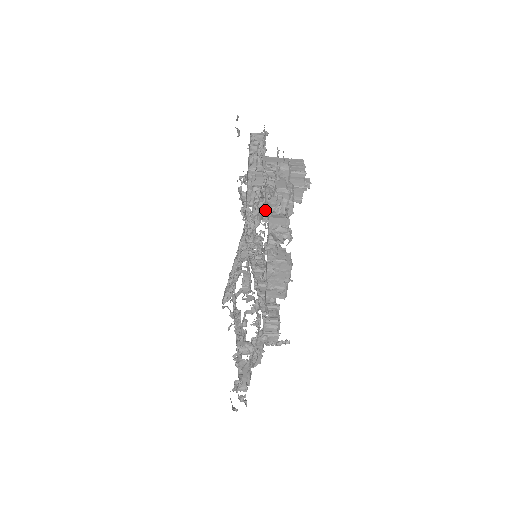
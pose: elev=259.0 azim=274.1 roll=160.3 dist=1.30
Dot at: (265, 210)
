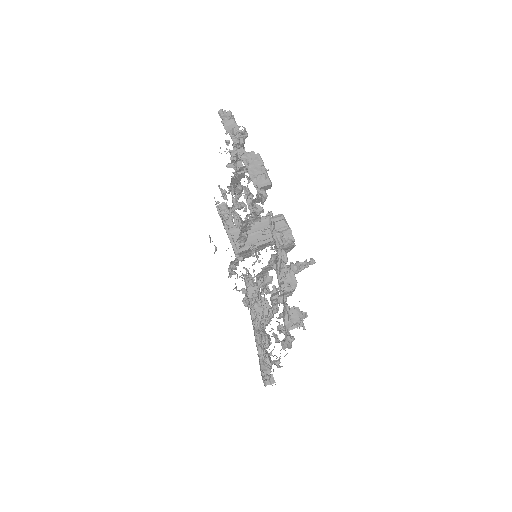
Dot at: (238, 197)
